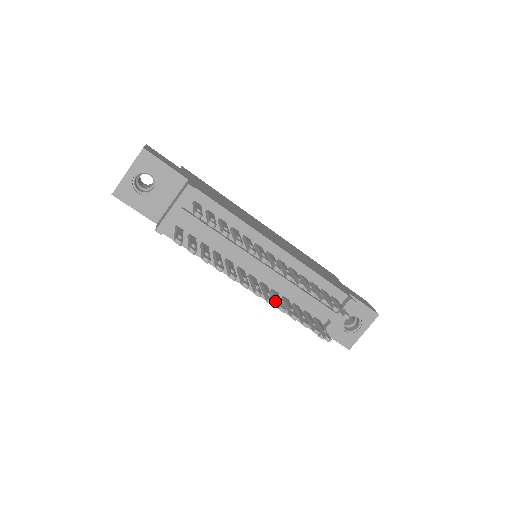
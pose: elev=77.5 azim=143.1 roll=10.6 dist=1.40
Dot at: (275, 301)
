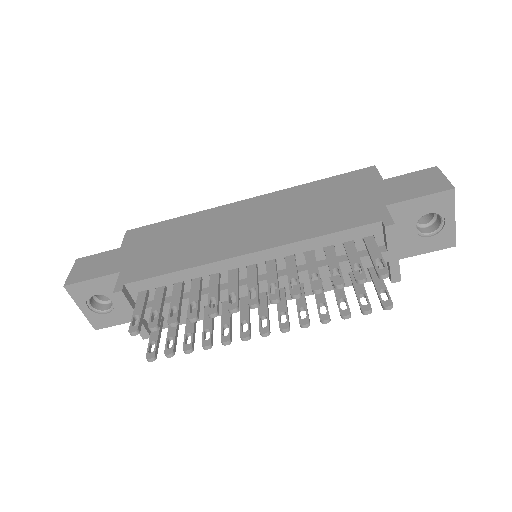
Dot at: (297, 311)
